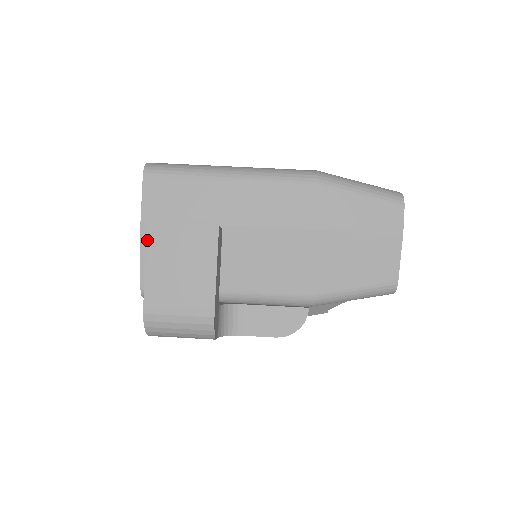
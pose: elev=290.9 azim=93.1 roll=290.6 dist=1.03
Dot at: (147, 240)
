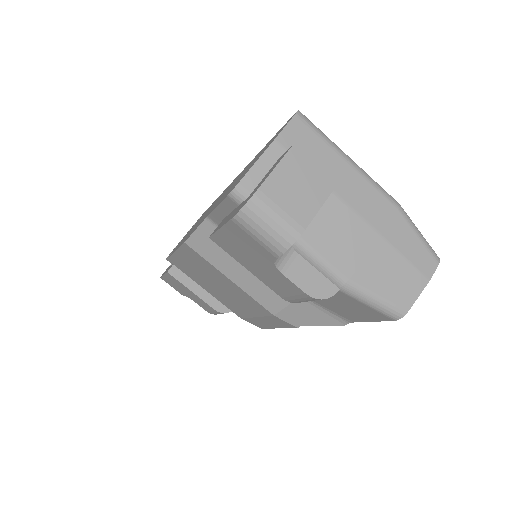
Dot at: (290, 149)
